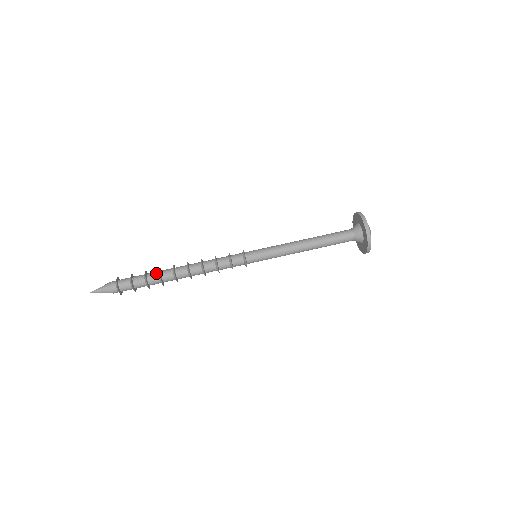
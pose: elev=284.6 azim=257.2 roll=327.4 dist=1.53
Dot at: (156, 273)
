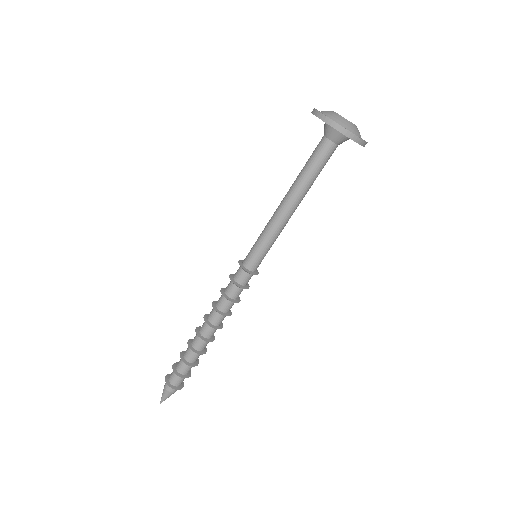
Dot at: (194, 355)
